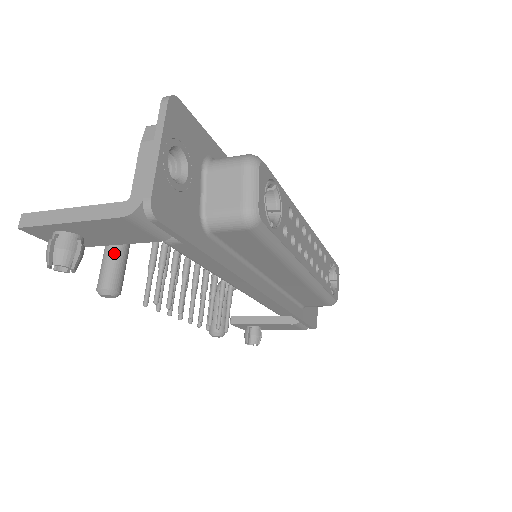
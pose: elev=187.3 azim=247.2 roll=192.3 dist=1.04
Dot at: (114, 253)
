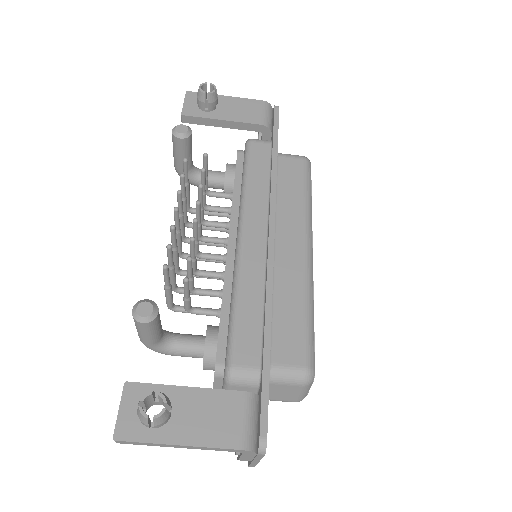
Dot at: occluded
